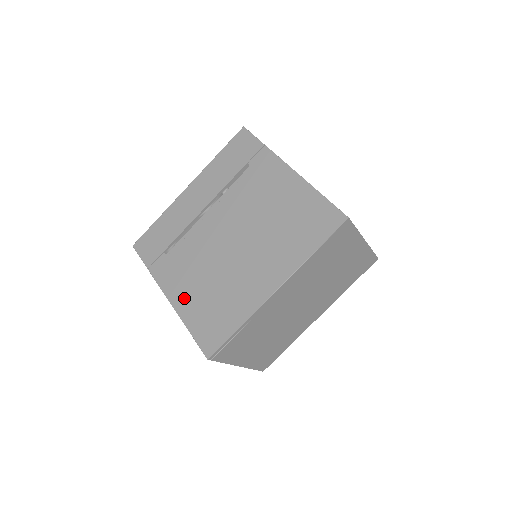
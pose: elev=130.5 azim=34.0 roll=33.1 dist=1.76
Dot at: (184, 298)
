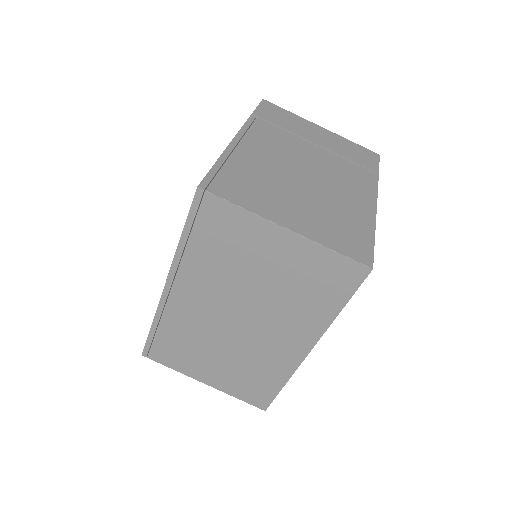
Dot at: occluded
